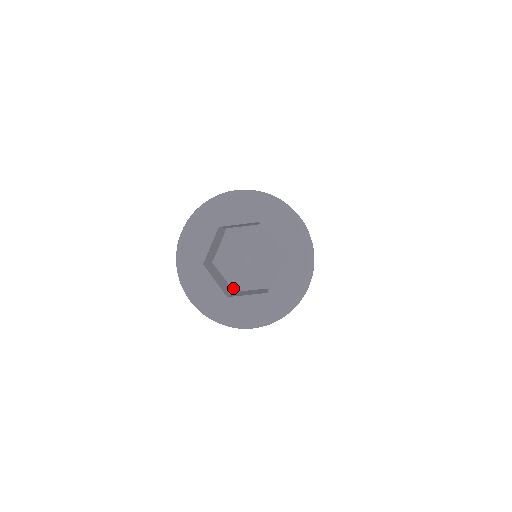
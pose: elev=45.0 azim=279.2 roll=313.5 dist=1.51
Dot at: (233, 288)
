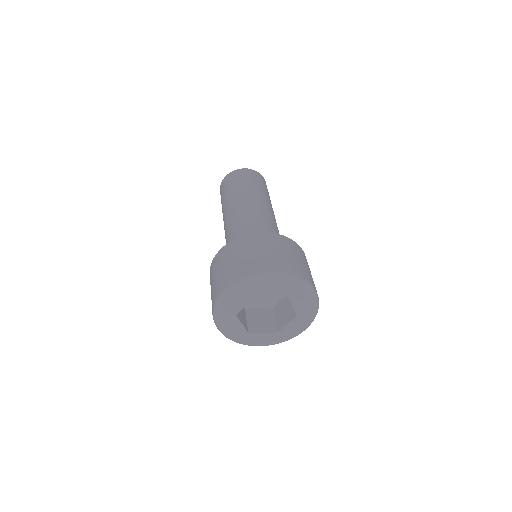
Dot at: (270, 308)
